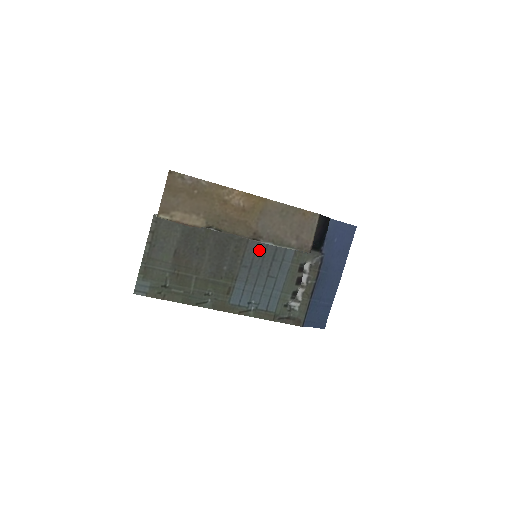
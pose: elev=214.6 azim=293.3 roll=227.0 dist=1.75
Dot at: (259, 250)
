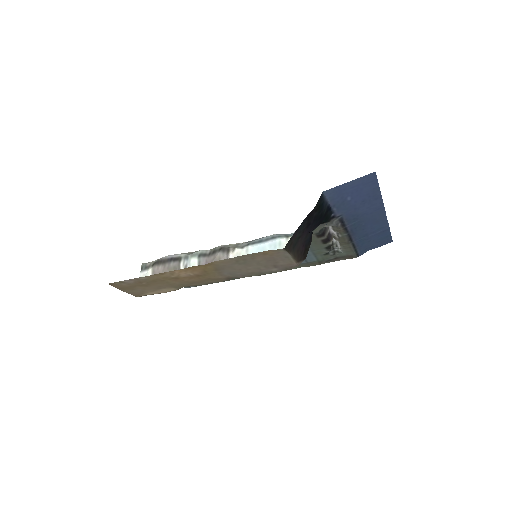
Dot at: occluded
